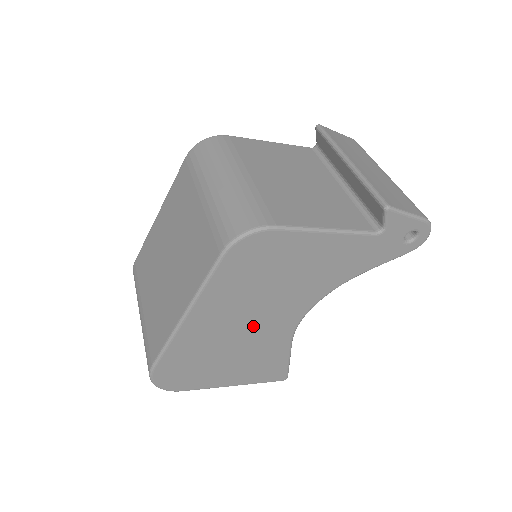
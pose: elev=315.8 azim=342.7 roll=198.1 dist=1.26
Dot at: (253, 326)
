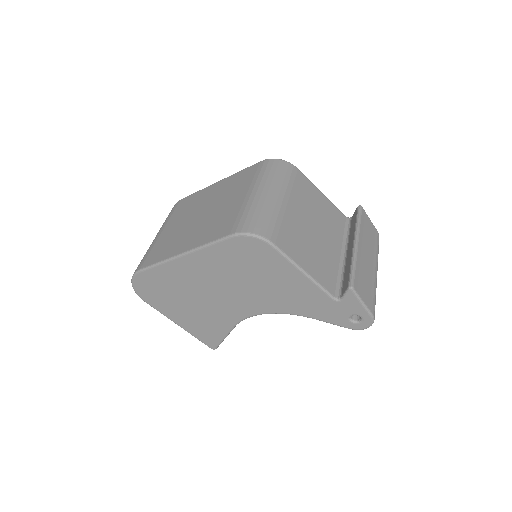
Dot at: (218, 295)
